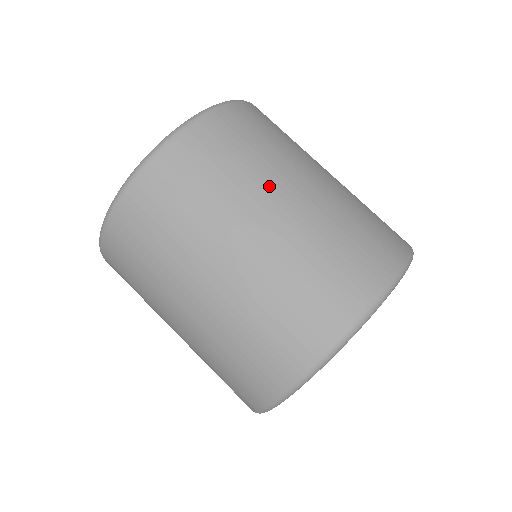
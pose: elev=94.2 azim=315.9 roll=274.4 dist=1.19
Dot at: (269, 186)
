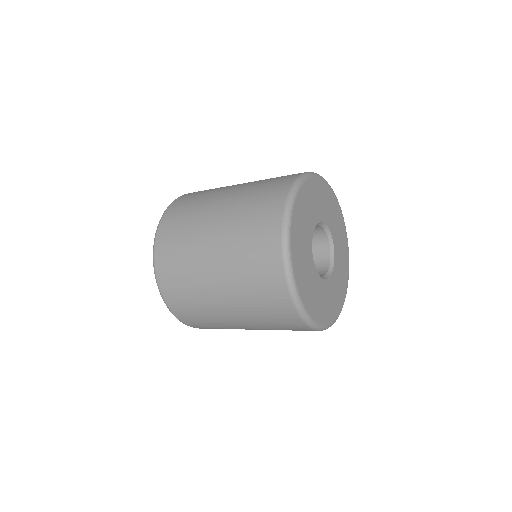
Dot at: (222, 190)
